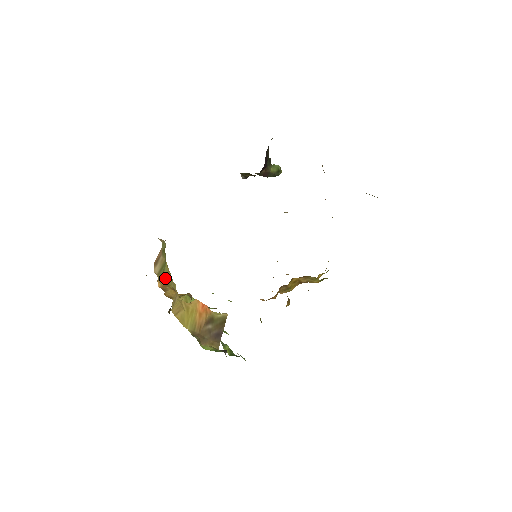
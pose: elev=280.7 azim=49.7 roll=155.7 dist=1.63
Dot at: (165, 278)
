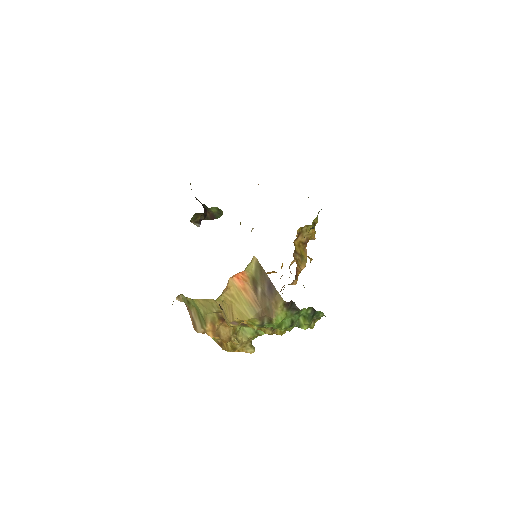
Dot at: (206, 317)
